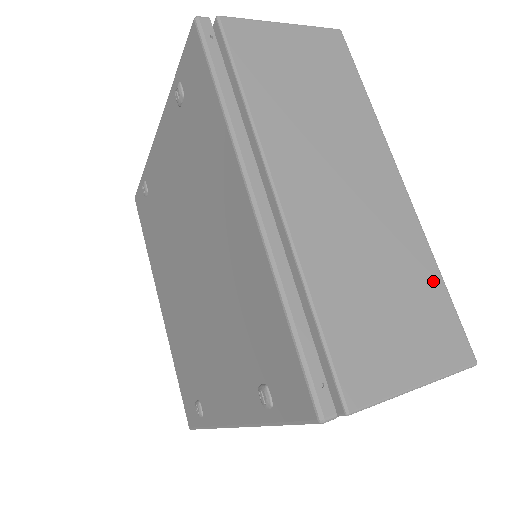
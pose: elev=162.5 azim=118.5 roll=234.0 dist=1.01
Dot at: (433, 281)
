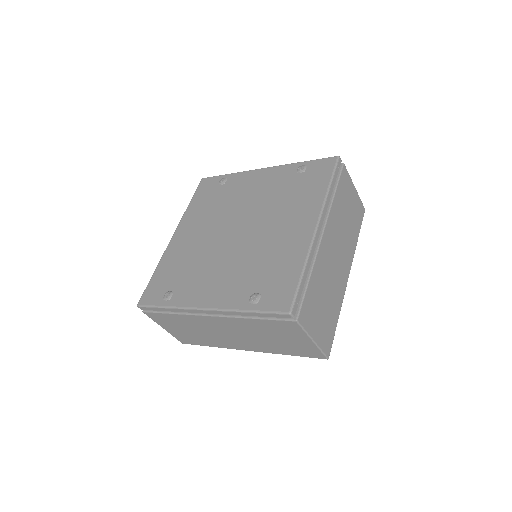
Dot at: (336, 318)
